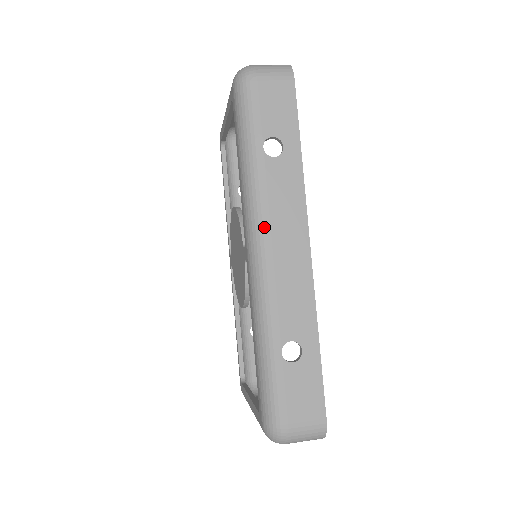
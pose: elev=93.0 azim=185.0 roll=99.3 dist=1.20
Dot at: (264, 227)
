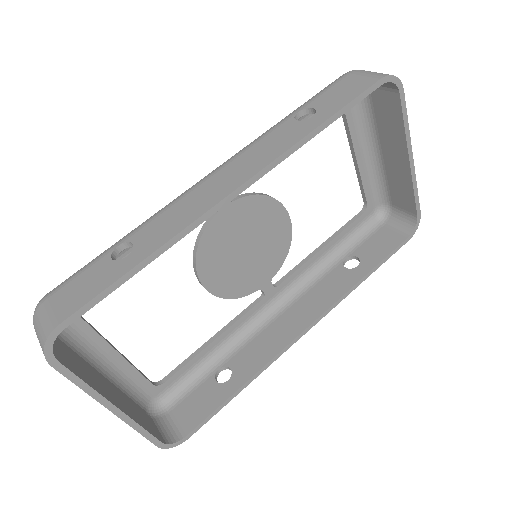
Dot at: (229, 160)
